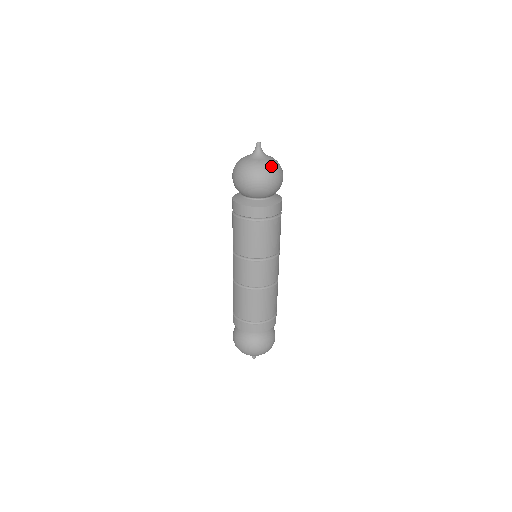
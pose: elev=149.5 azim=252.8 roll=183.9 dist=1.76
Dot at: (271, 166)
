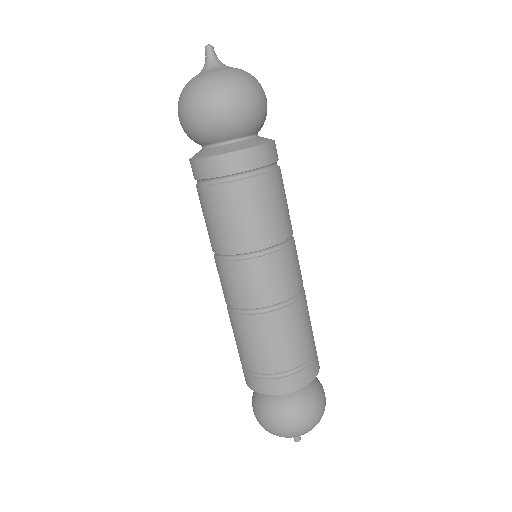
Dot at: (206, 81)
